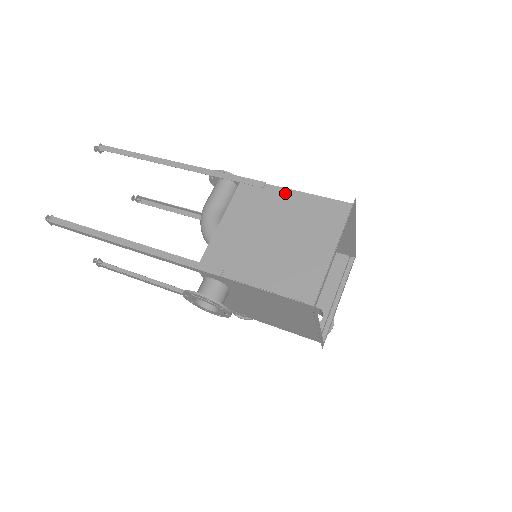
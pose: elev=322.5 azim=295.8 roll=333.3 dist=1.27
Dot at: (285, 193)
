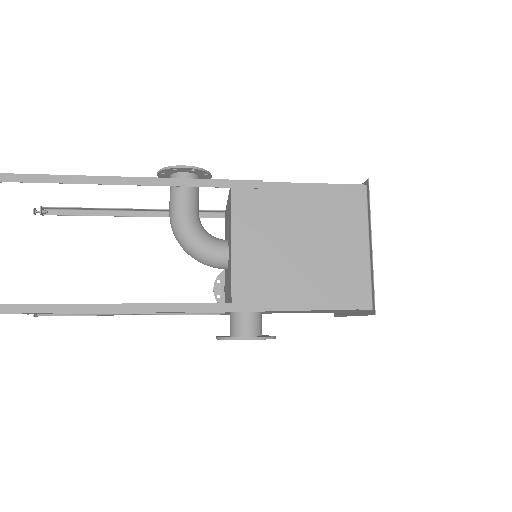
Dot at: (290, 189)
